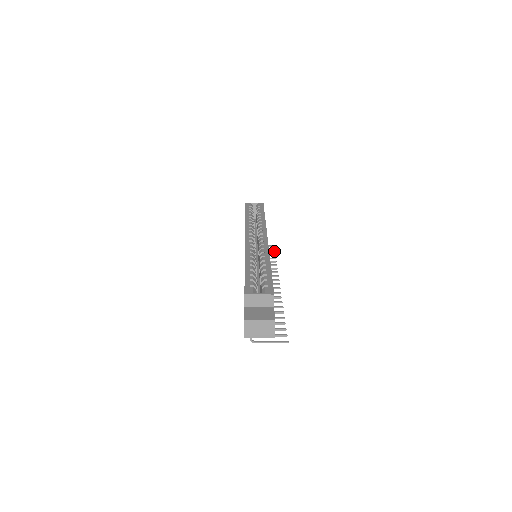
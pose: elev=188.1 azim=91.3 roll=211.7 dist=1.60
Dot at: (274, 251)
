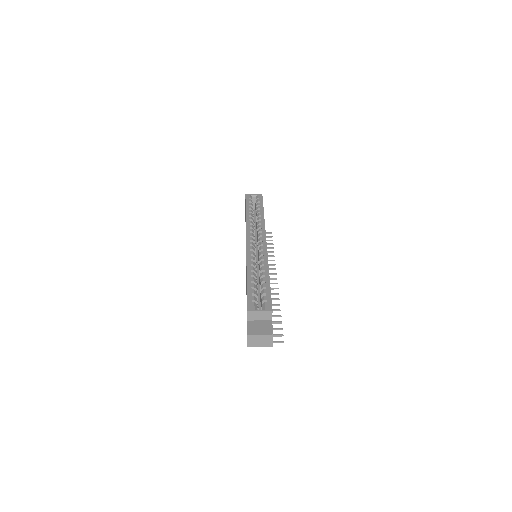
Dot at: occluded
